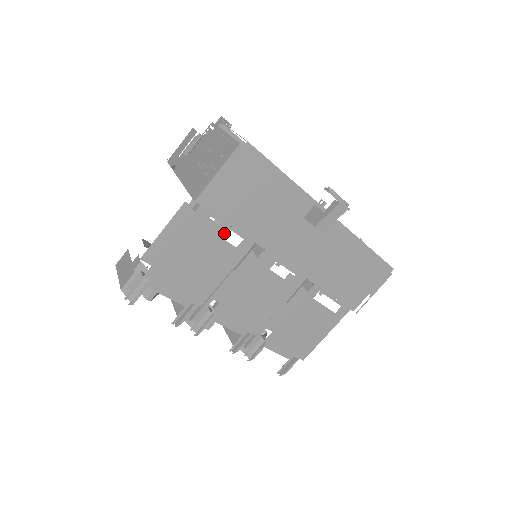
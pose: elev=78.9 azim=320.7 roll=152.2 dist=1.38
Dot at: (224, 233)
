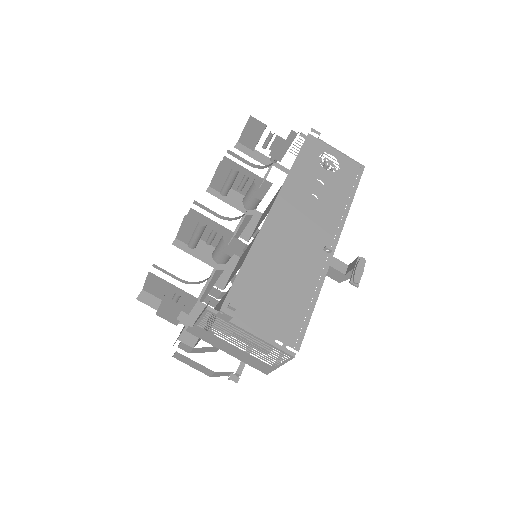
Dot at: occluded
